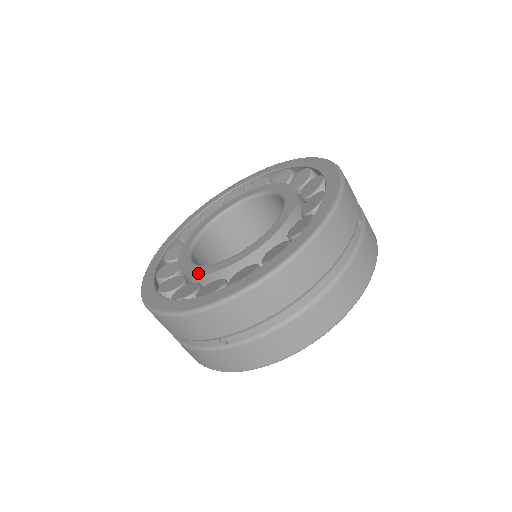
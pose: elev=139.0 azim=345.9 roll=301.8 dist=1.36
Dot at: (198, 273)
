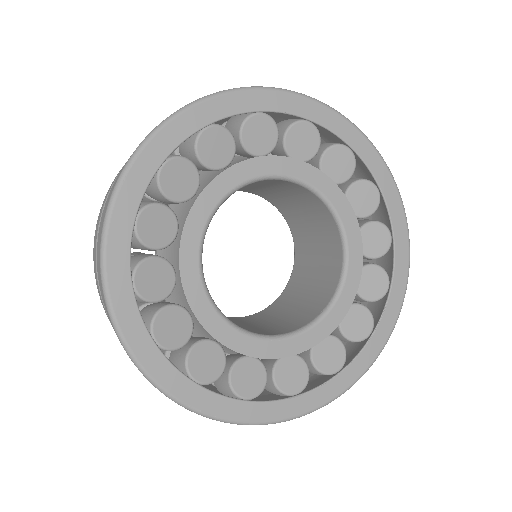
Dot at: (232, 345)
